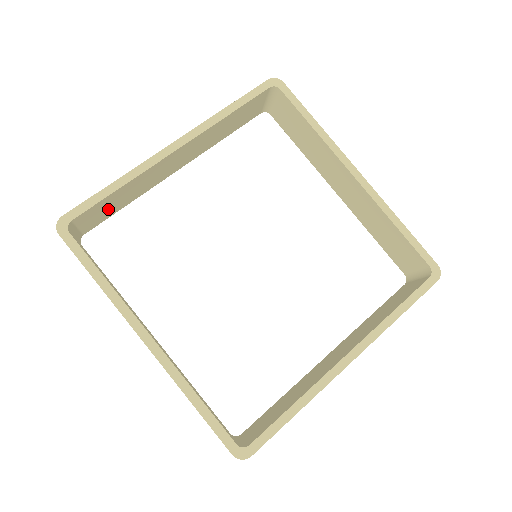
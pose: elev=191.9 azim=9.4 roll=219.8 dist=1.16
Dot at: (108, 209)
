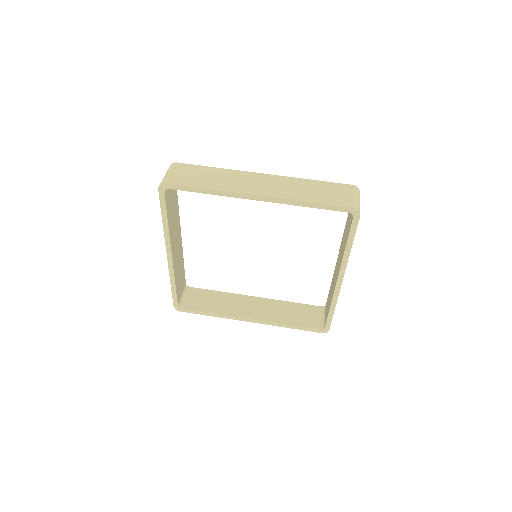
Dot at: (181, 279)
